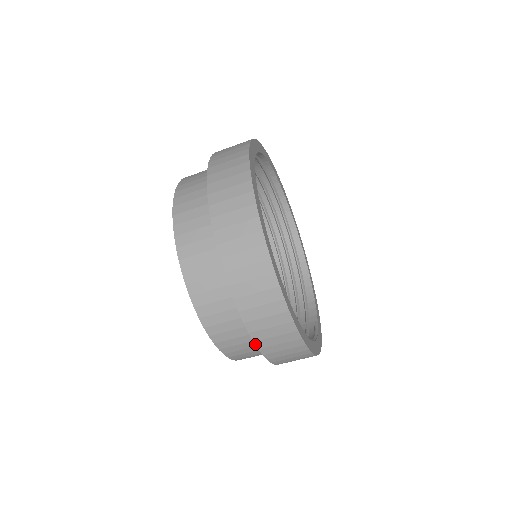
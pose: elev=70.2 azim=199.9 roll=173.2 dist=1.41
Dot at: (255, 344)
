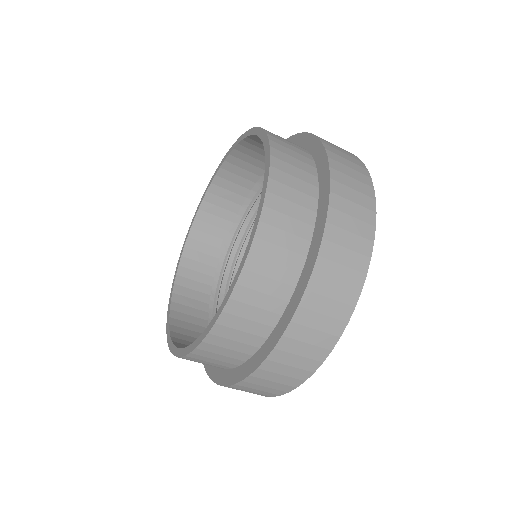
Dot at: (271, 351)
